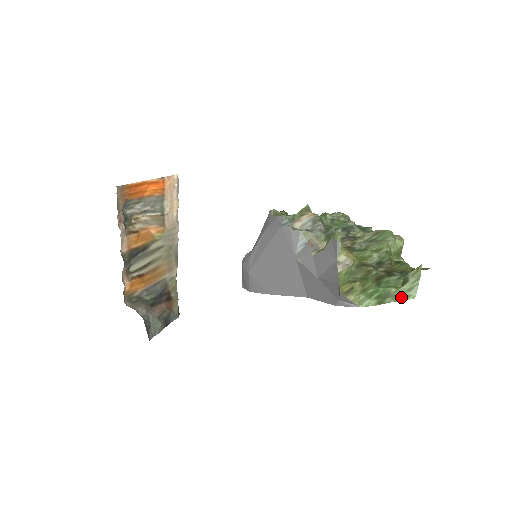
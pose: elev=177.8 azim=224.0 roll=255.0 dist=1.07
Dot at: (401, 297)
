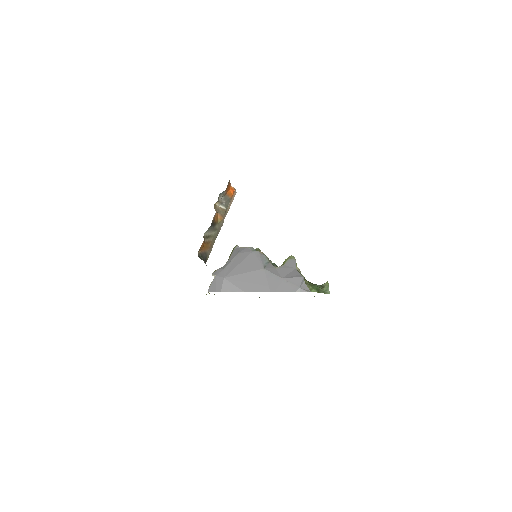
Dot at: (325, 292)
